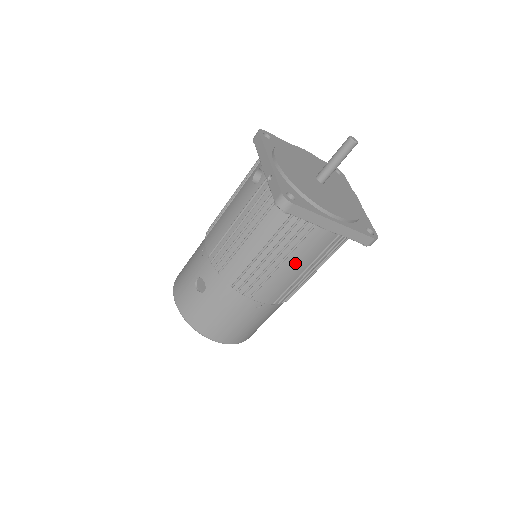
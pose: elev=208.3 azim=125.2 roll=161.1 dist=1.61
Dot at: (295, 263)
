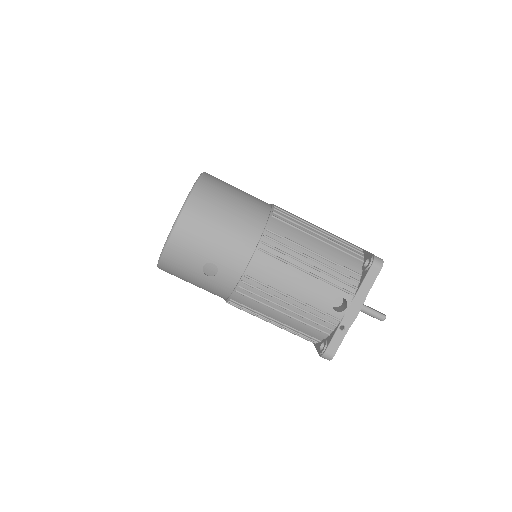
Dot at: occluded
